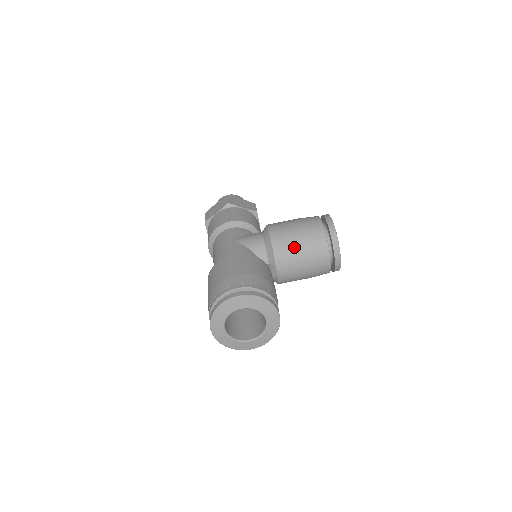
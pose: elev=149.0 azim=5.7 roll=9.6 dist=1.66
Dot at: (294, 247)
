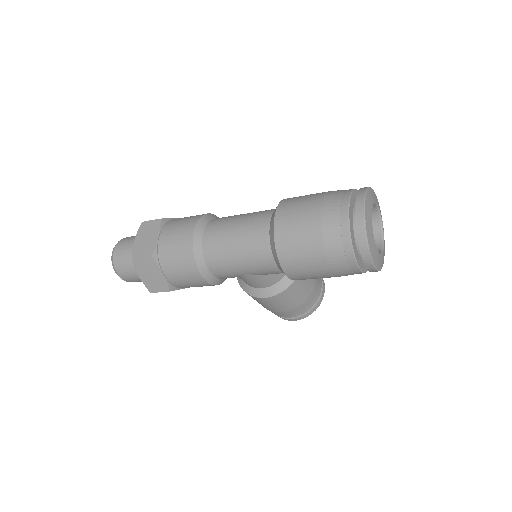
Dot at: occluded
